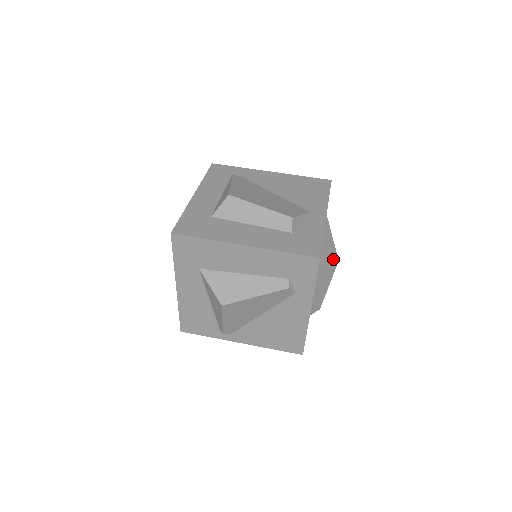
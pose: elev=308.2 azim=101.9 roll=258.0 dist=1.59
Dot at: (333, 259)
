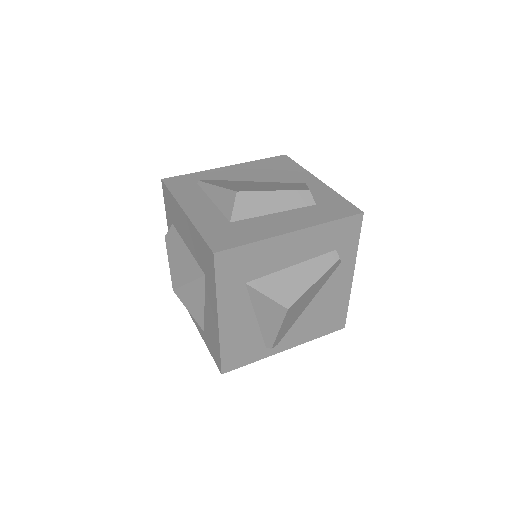
Dot at: occluded
